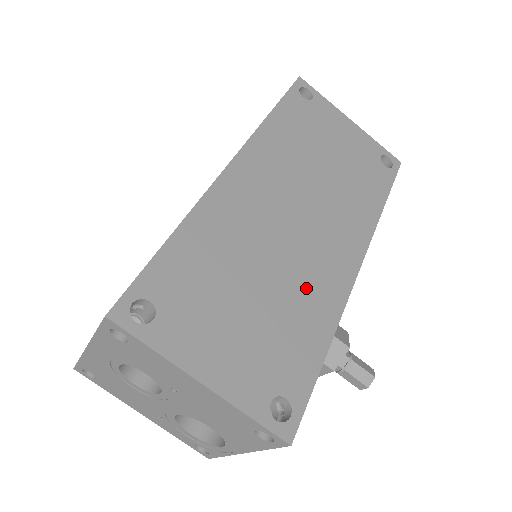
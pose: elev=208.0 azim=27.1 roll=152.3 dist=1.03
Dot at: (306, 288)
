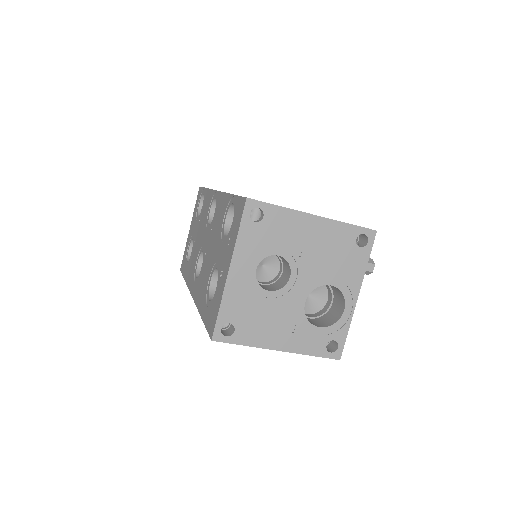
Dot at: occluded
